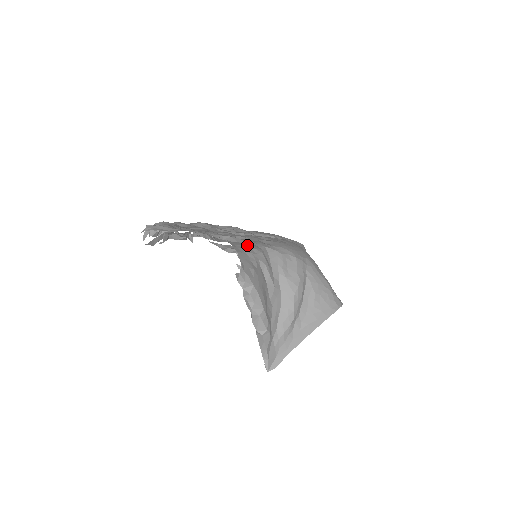
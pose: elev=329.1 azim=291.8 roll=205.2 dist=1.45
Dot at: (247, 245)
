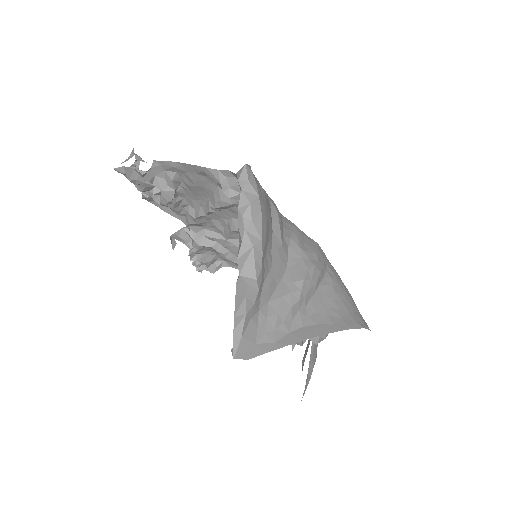
Dot at: occluded
